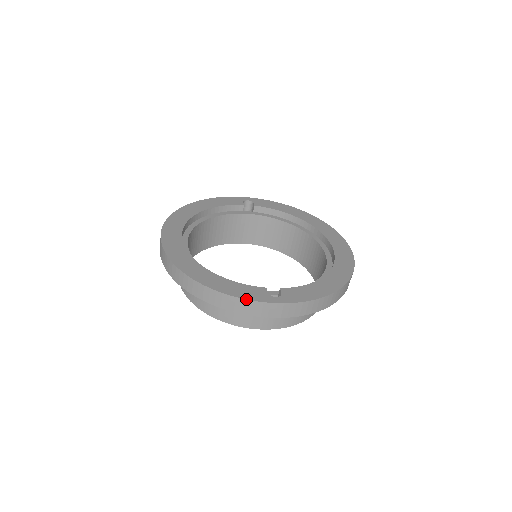
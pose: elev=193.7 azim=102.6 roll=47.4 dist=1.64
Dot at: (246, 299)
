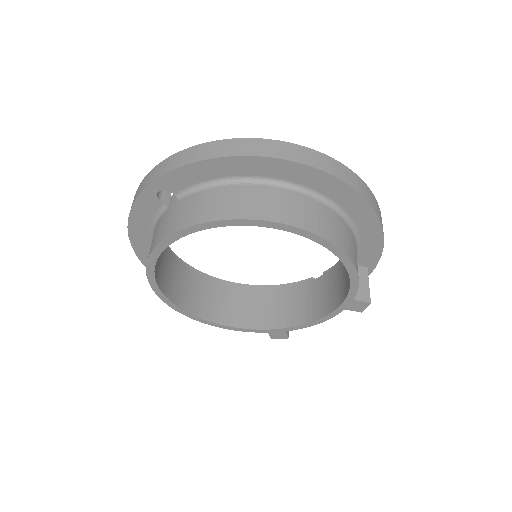
Dot at: occluded
